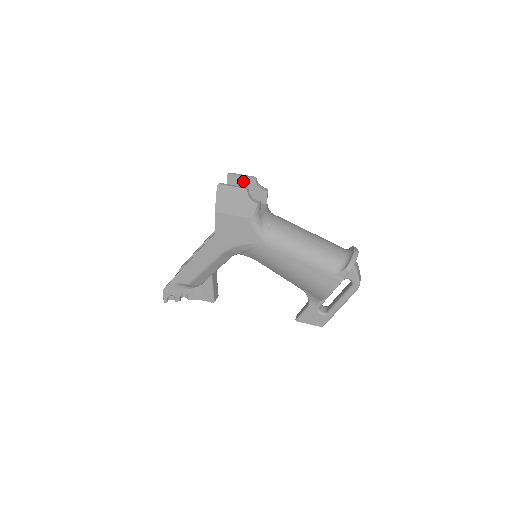
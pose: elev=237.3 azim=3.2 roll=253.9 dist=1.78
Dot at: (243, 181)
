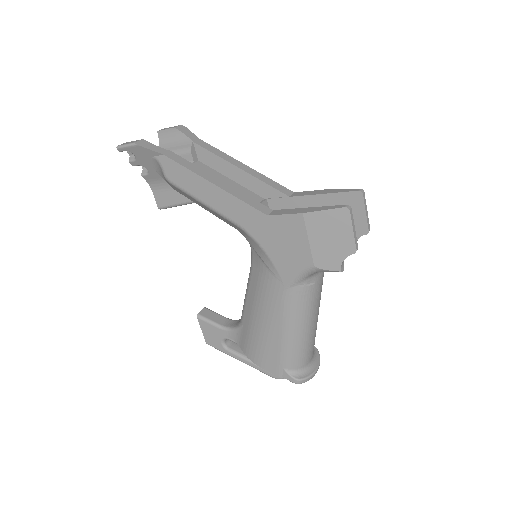
Dot at: (358, 216)
